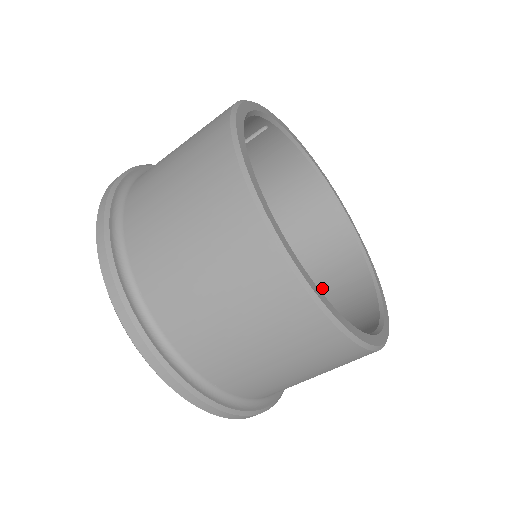
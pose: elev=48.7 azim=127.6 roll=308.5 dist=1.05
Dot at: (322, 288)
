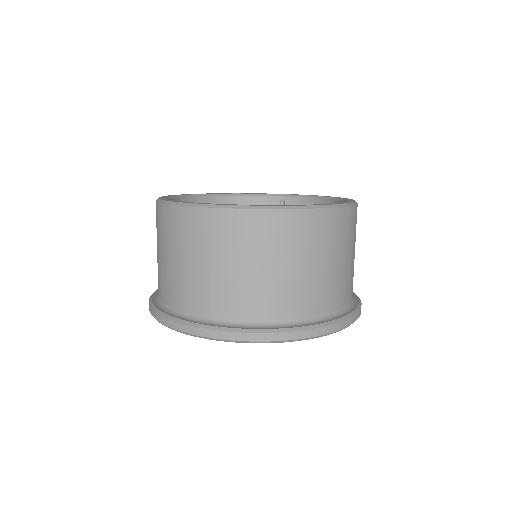
Dot at: occluded
